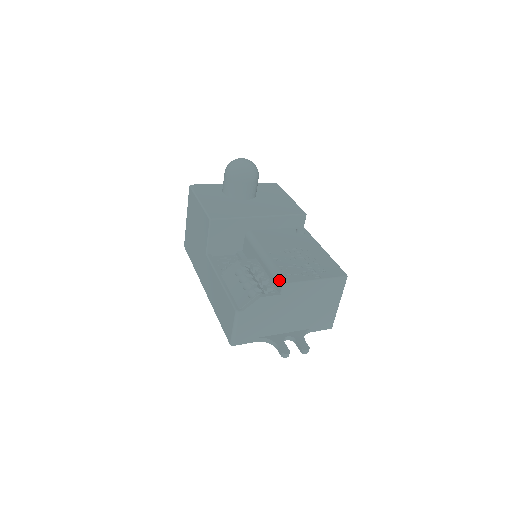
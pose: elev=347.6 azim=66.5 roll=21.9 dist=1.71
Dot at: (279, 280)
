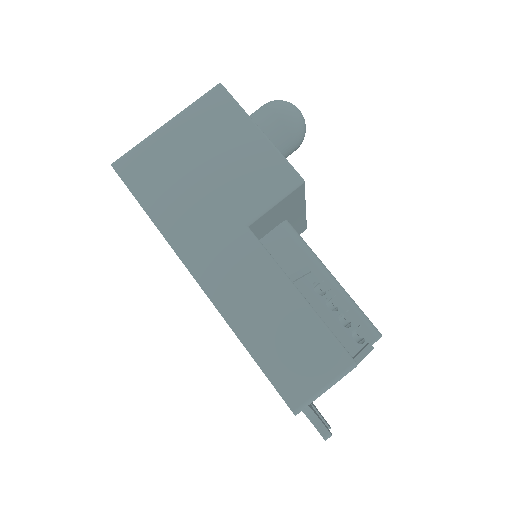
Dot at: (371, 325)
